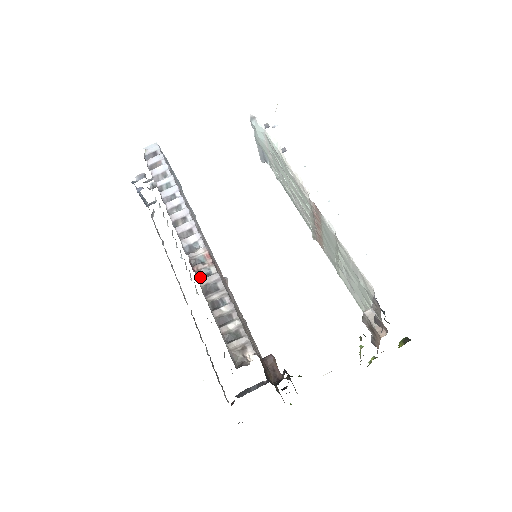
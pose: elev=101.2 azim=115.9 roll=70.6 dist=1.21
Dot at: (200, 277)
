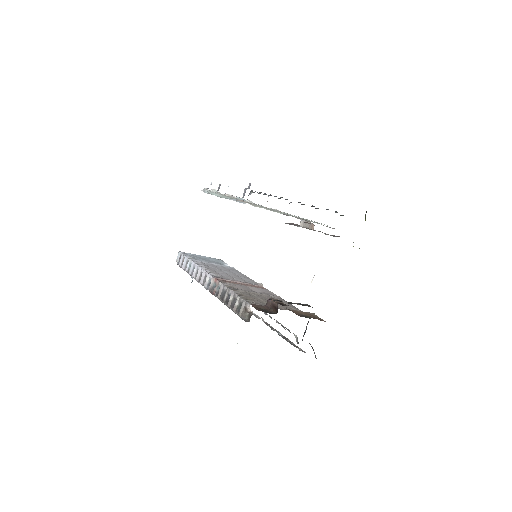
Dot at: (217, 294)
